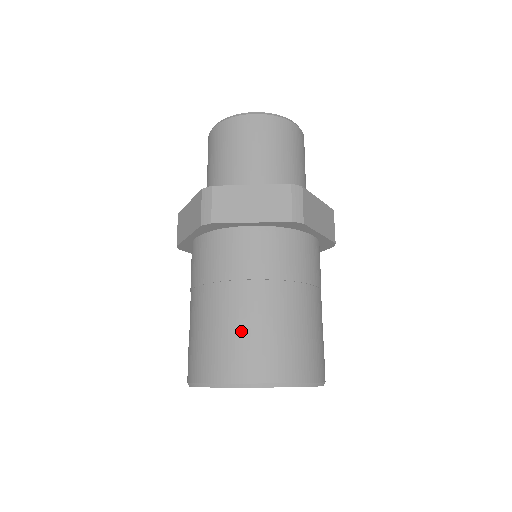
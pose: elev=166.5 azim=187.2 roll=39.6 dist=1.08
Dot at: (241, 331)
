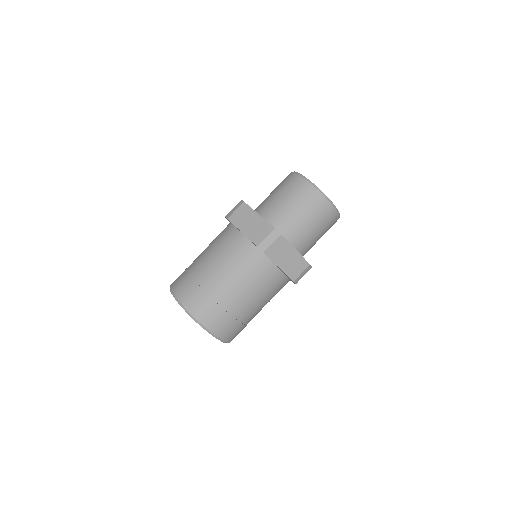
Dot at: (197, 277)
